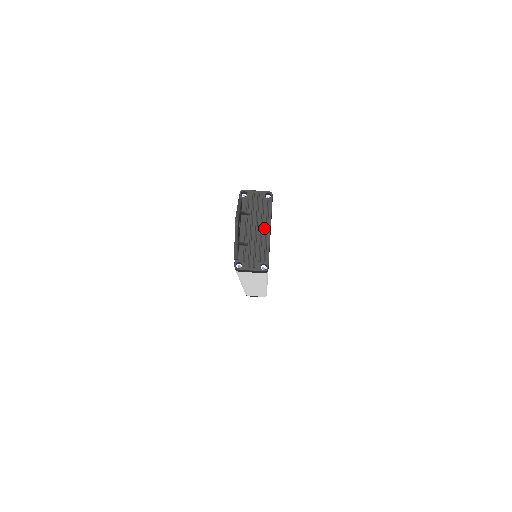
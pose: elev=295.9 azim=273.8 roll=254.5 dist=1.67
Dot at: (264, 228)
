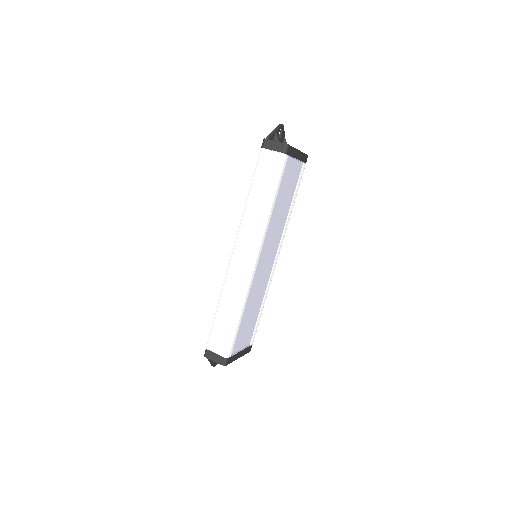
Dot at: occluded
